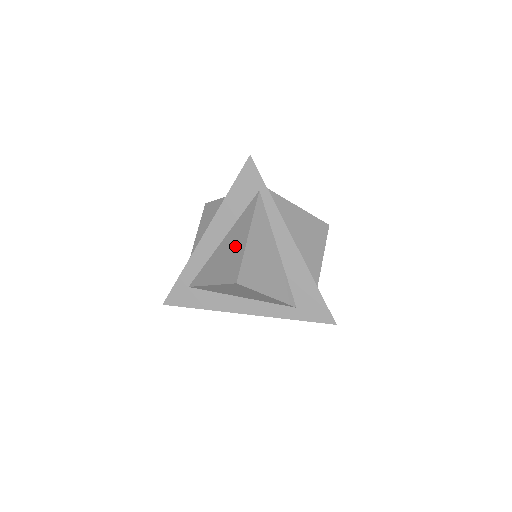
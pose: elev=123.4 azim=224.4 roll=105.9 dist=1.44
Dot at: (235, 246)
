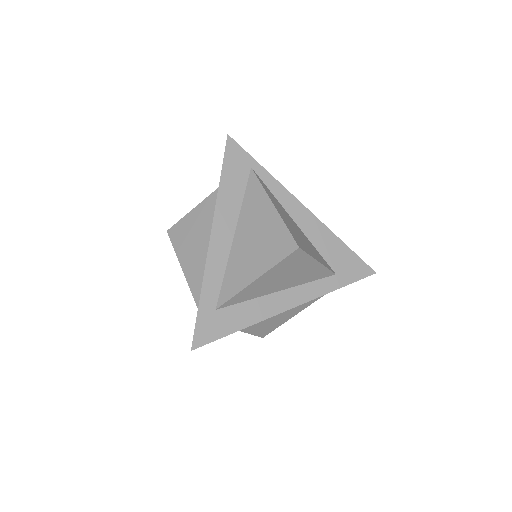
Dot at: (262, 225)
